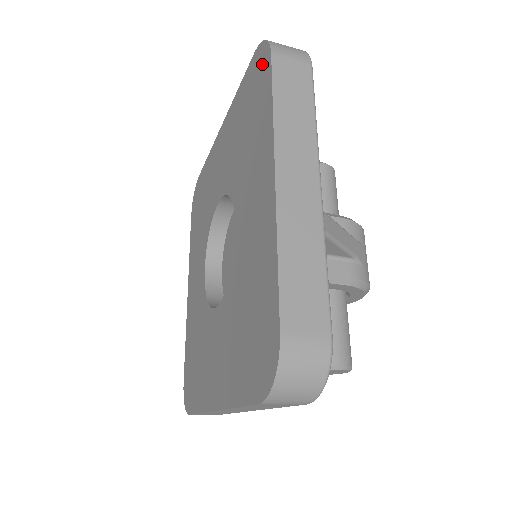
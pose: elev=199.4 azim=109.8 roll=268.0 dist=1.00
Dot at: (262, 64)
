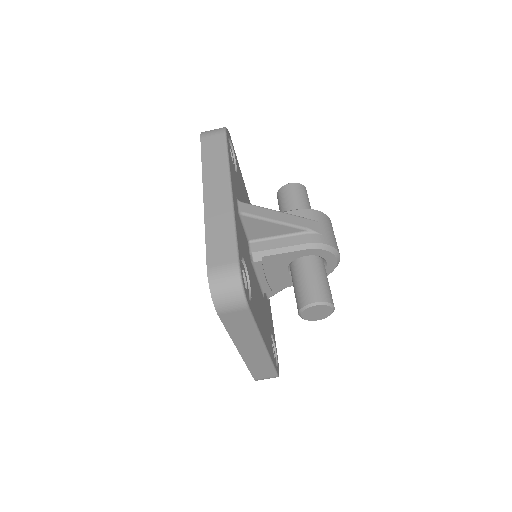
Dot at: occluded
